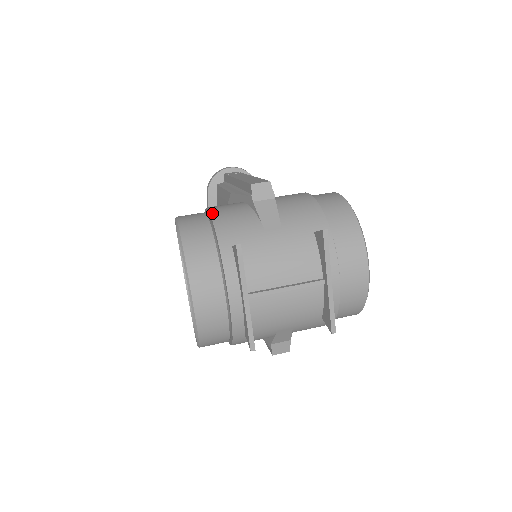
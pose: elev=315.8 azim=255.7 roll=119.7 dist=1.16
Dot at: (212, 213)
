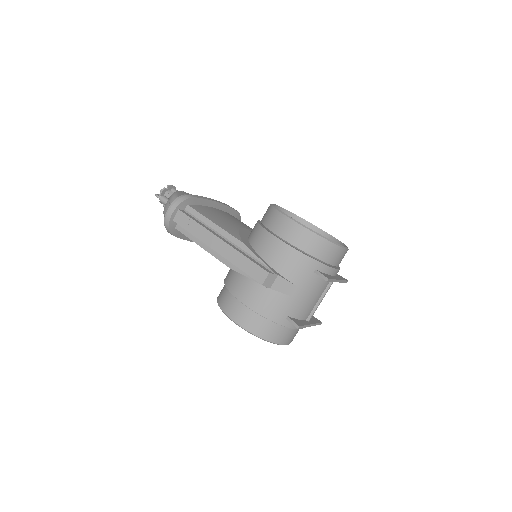
Dot at: (254, 310)
